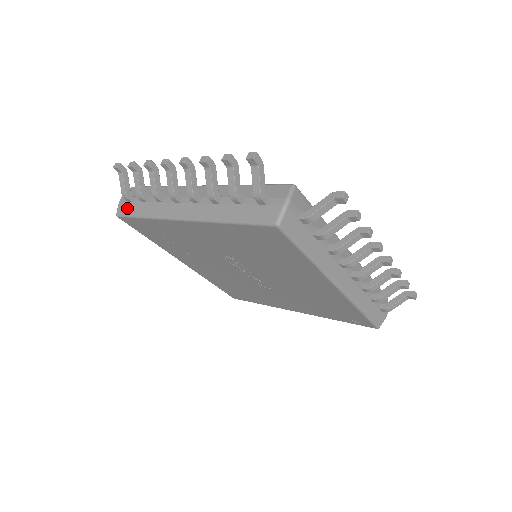
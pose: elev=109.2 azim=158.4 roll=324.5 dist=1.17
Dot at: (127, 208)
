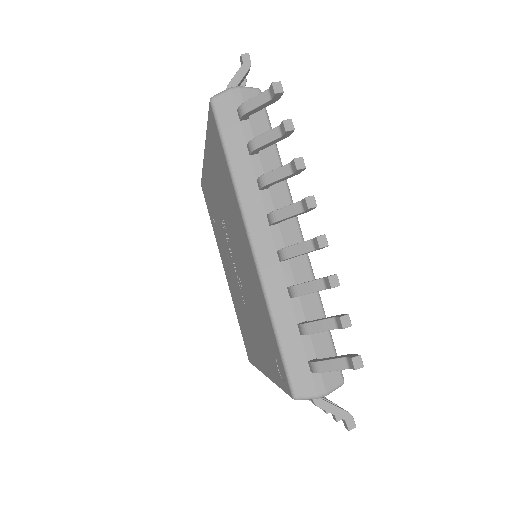
Dot at: occluded
